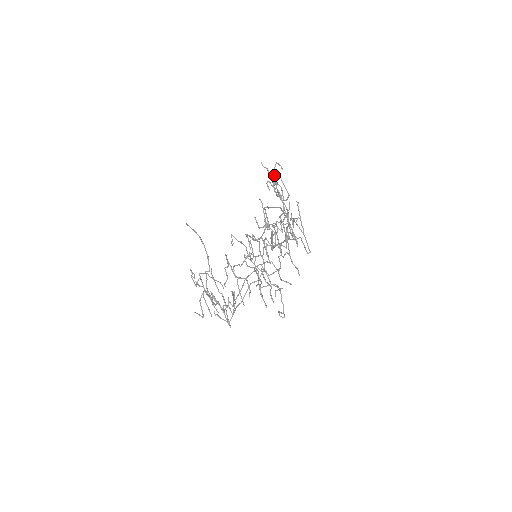
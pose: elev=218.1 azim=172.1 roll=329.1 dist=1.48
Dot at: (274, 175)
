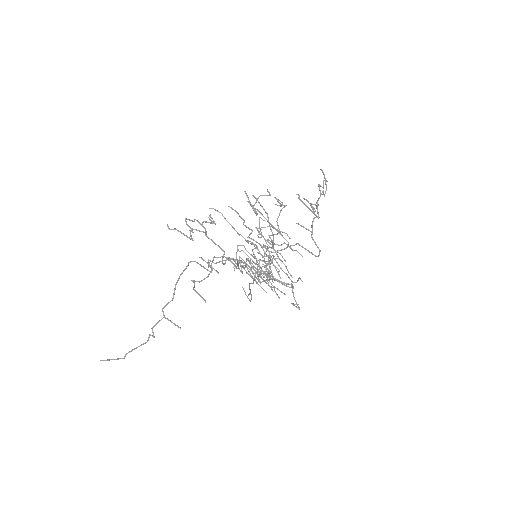
Dot at: (198, 222)
